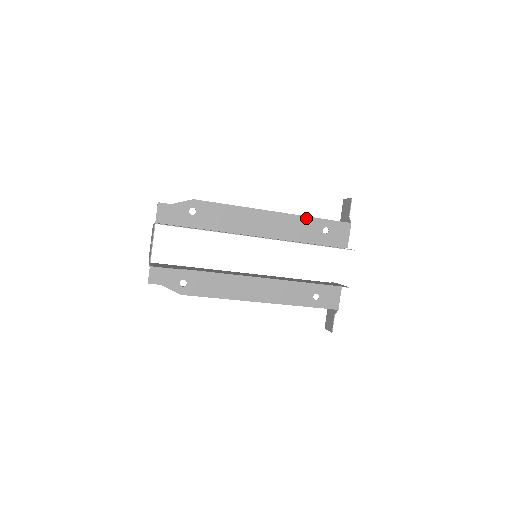
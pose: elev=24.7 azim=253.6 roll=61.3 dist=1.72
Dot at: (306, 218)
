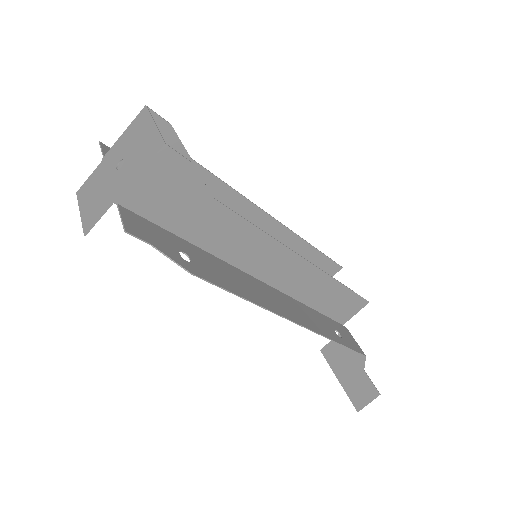
Dot at: occluded
